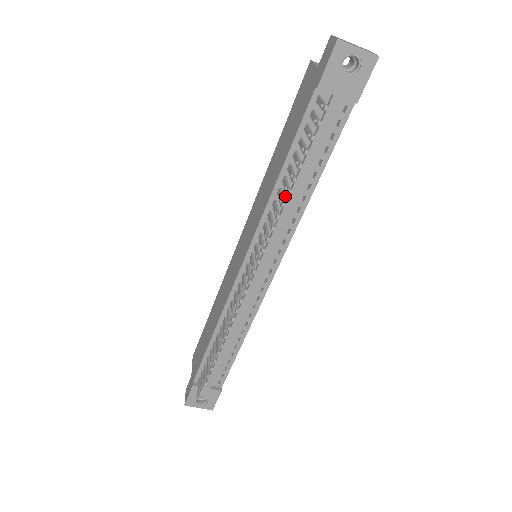
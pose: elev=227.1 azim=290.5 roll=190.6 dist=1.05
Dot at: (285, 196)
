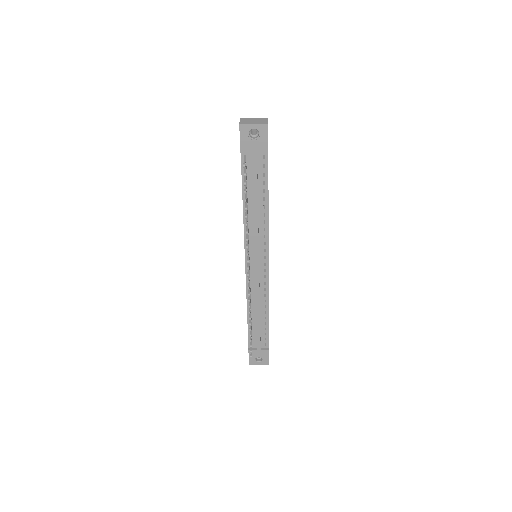
Dot at: (252, 217)
